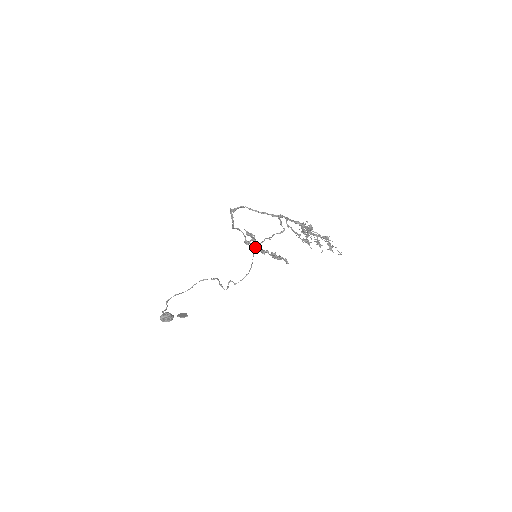
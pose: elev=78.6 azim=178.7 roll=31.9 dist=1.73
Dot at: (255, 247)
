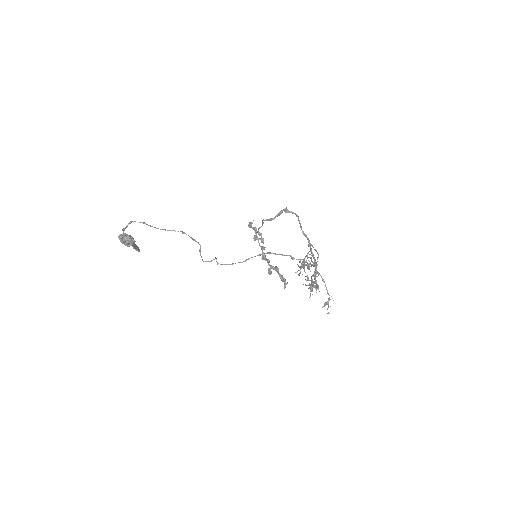
Dot at: (270, 252)
